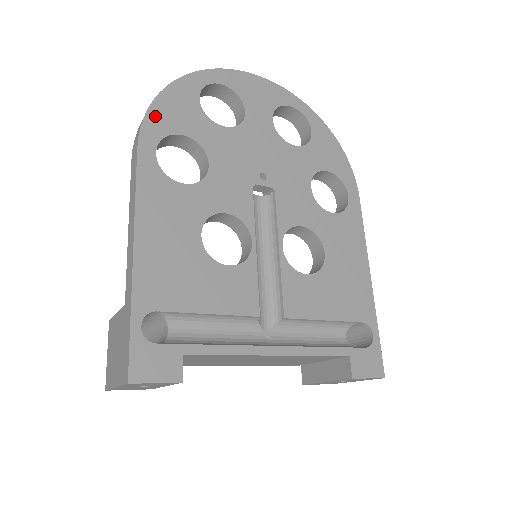
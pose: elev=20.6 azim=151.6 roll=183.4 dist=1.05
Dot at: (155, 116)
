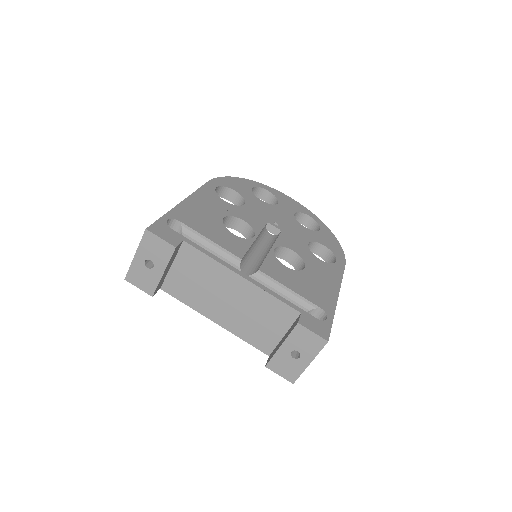
Dot at: (224, 180)
